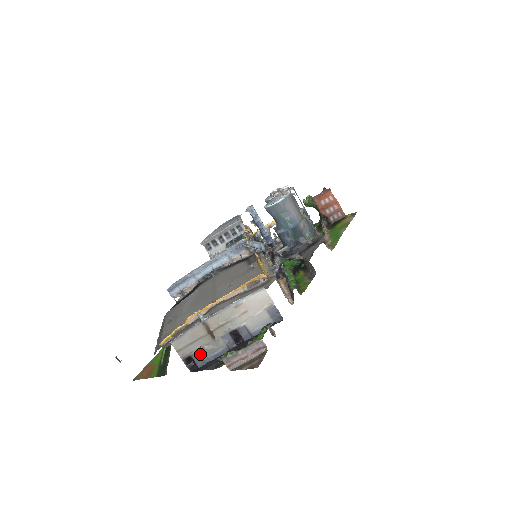
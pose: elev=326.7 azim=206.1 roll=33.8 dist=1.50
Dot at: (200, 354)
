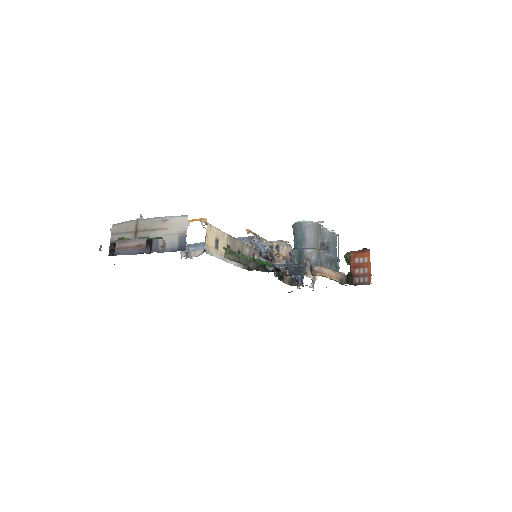
Dot at: occluded
